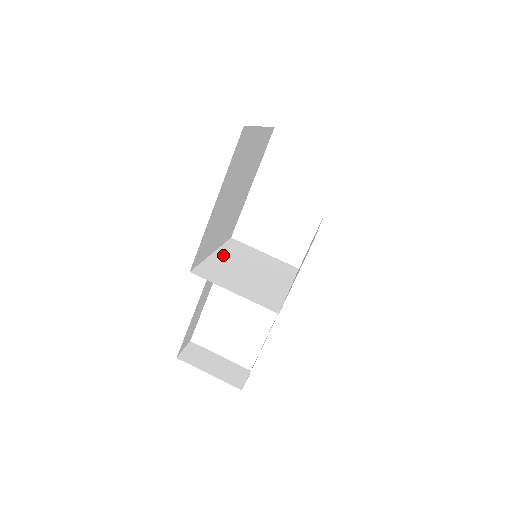
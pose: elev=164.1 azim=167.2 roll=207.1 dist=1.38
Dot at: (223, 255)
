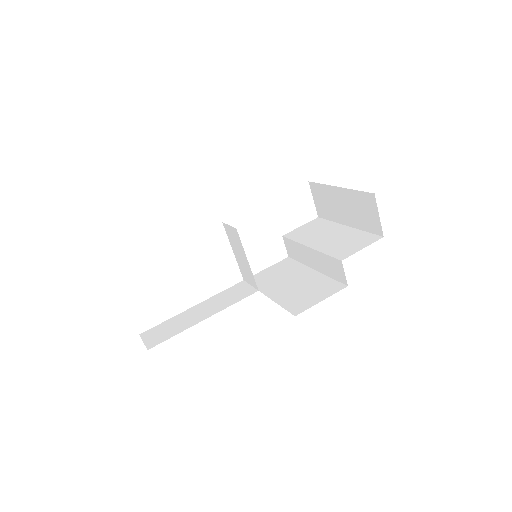
Dot at: occluded
